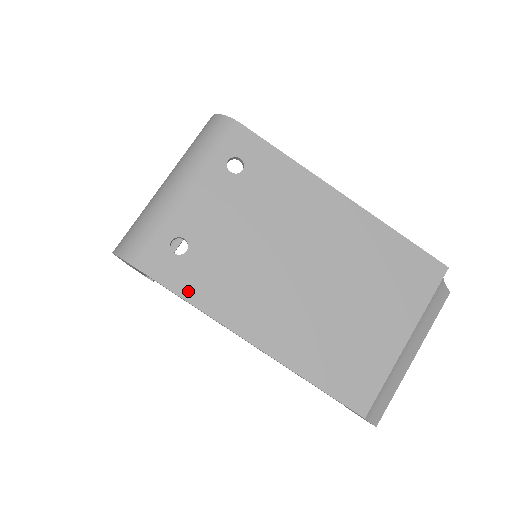
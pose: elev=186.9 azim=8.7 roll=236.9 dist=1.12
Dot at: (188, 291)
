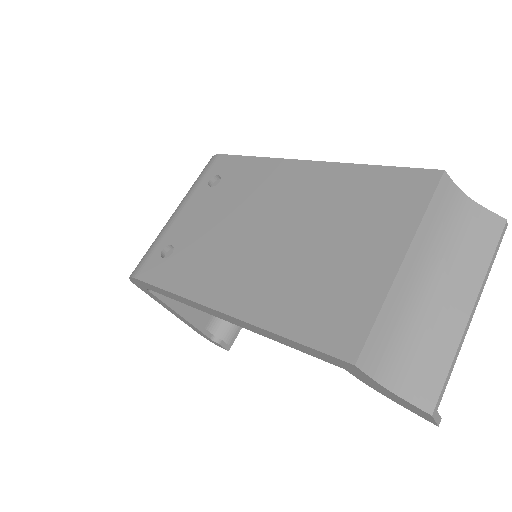
Dot at: (170, 283)
